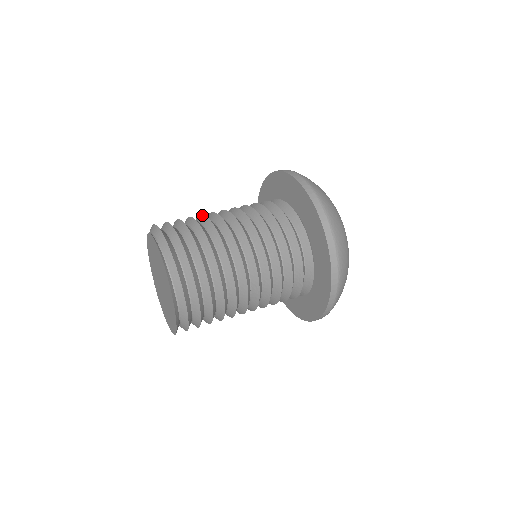
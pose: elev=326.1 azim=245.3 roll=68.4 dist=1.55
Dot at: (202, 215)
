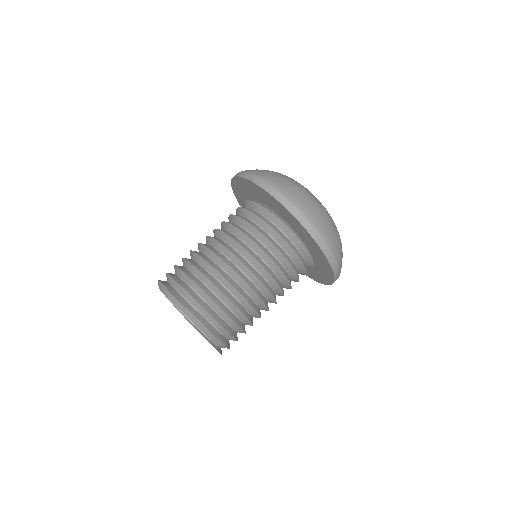
Dot at: (209, 265)
